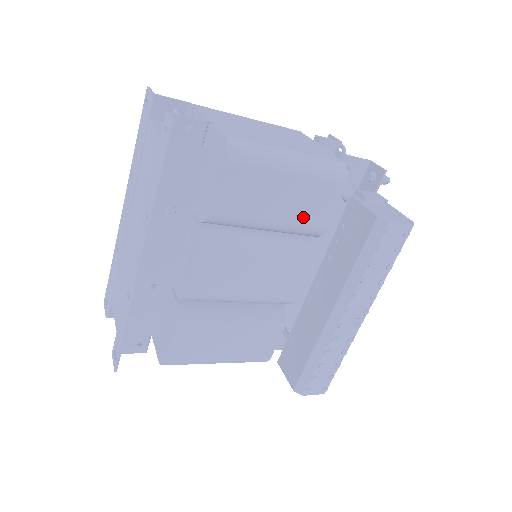
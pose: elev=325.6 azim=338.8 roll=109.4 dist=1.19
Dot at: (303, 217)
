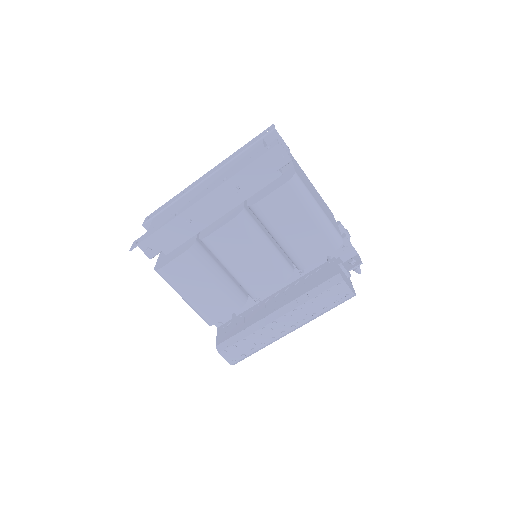
Dot at: (300, 249)
